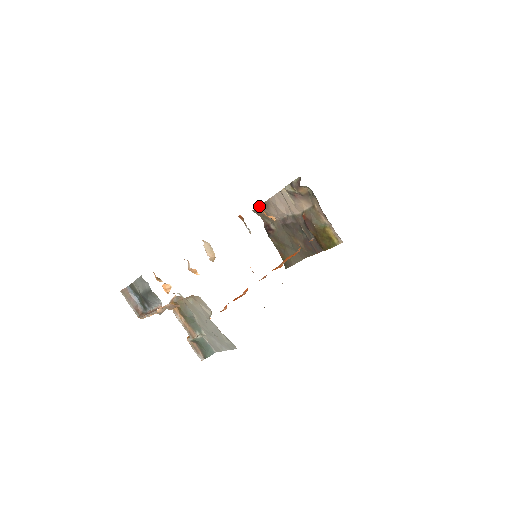
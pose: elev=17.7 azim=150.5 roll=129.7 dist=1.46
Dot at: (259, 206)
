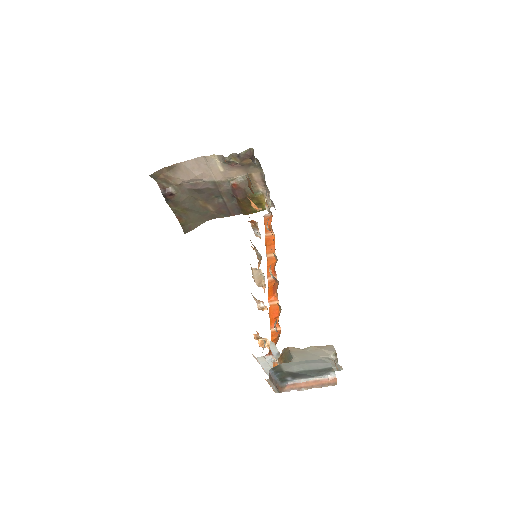
Dot at: (160, 170)
